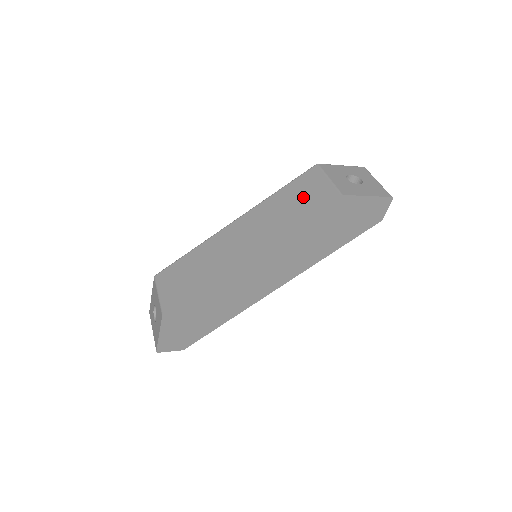
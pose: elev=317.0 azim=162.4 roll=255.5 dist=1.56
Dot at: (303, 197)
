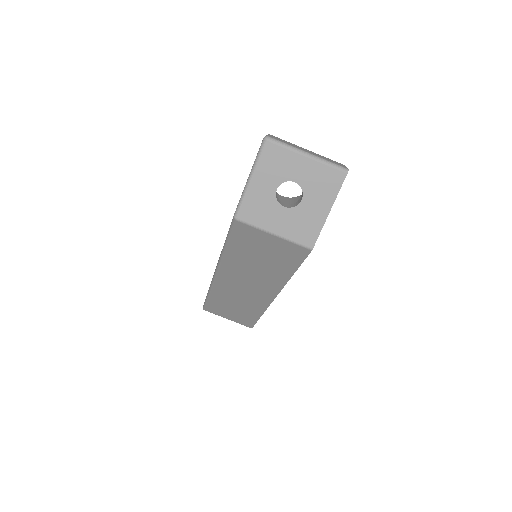
Dot at: (266, 254)
